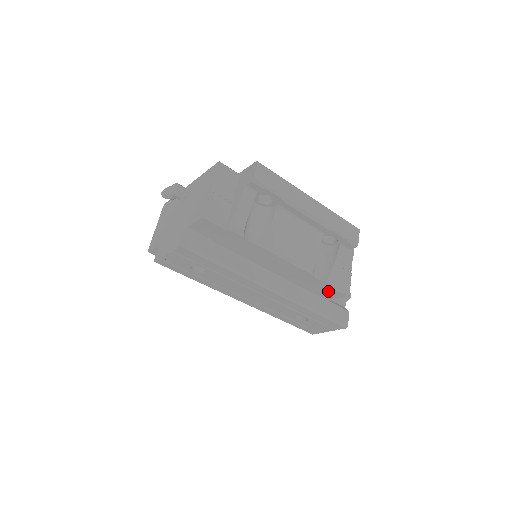
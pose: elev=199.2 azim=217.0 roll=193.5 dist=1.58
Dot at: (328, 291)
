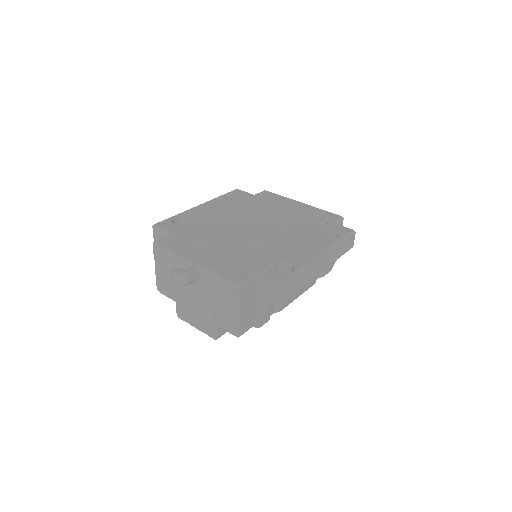
Dot at: occluded
